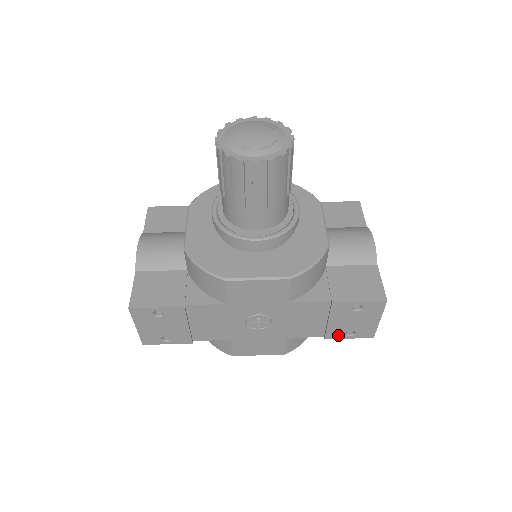
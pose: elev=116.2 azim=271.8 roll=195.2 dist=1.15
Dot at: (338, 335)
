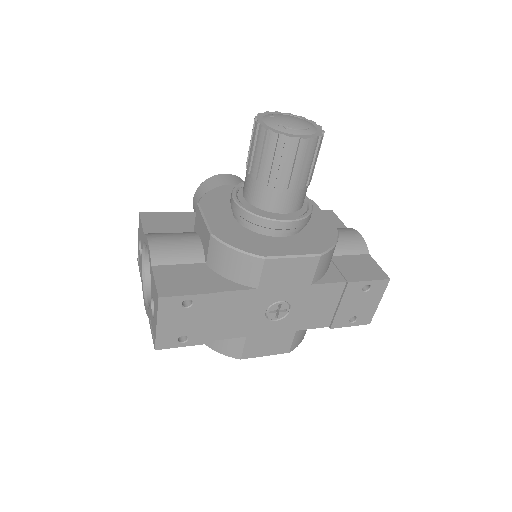
Dot at: (342, 323)
